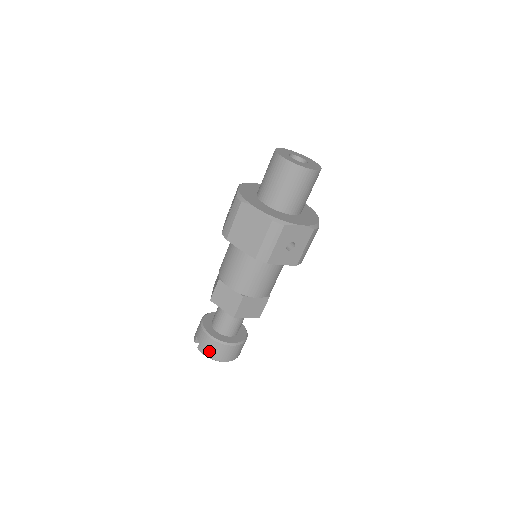
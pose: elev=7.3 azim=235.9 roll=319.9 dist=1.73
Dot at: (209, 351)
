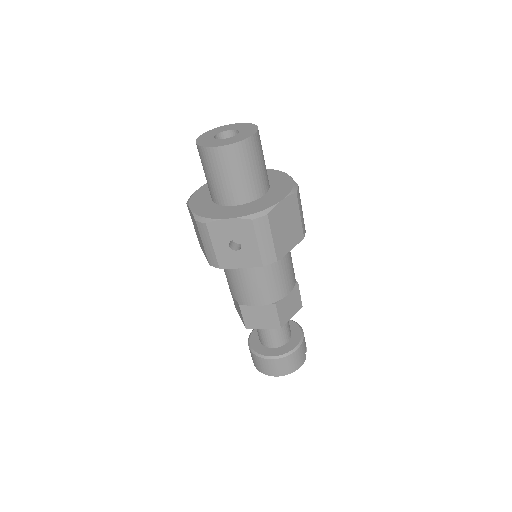
Dot at: (255, 363)
